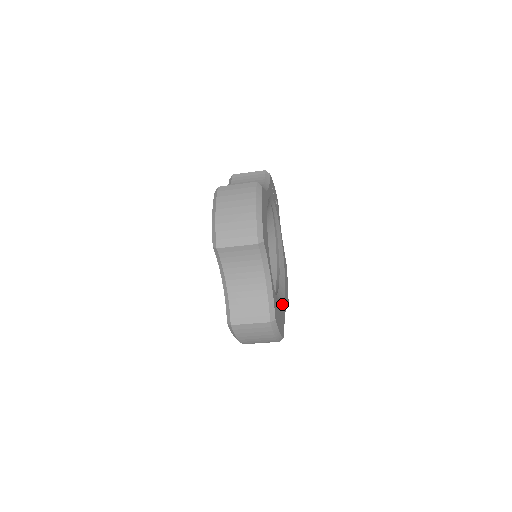
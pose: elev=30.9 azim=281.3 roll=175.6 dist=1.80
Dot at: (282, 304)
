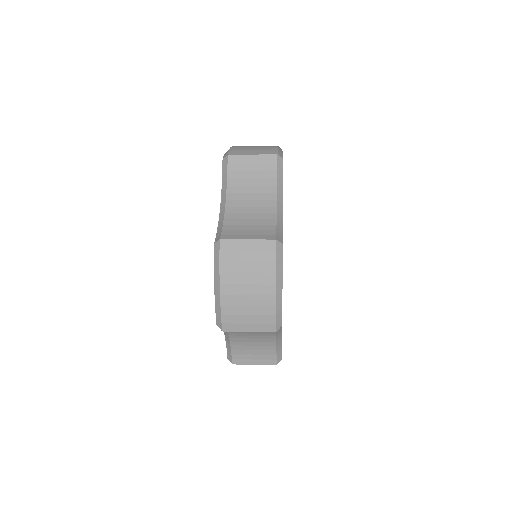
Dot at: occluded
